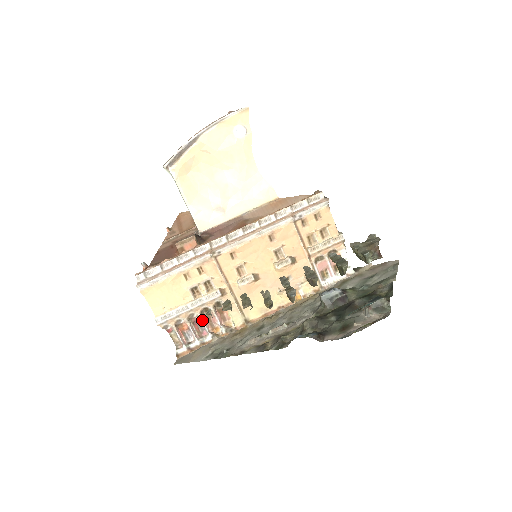
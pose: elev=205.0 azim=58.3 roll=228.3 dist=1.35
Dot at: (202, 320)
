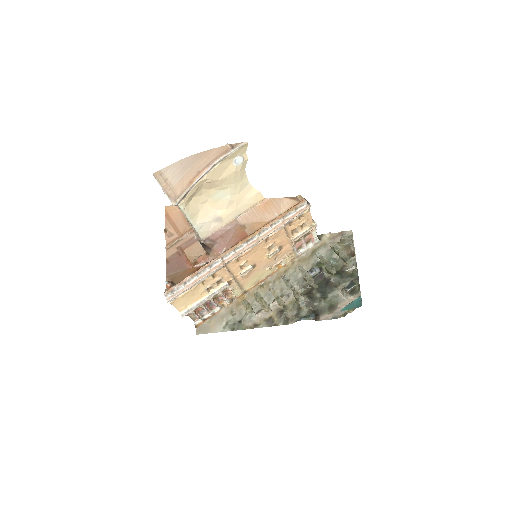
Dot at: (213, 302)
